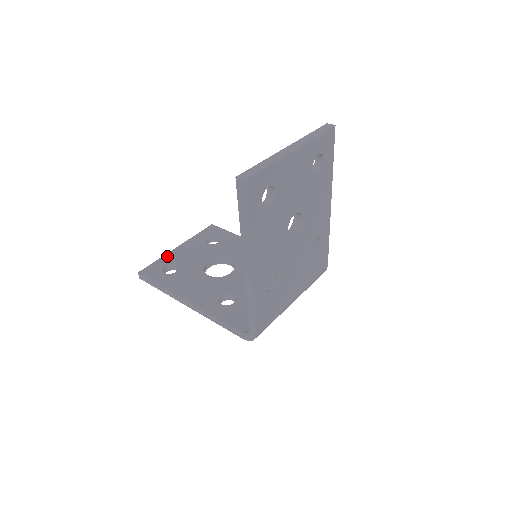
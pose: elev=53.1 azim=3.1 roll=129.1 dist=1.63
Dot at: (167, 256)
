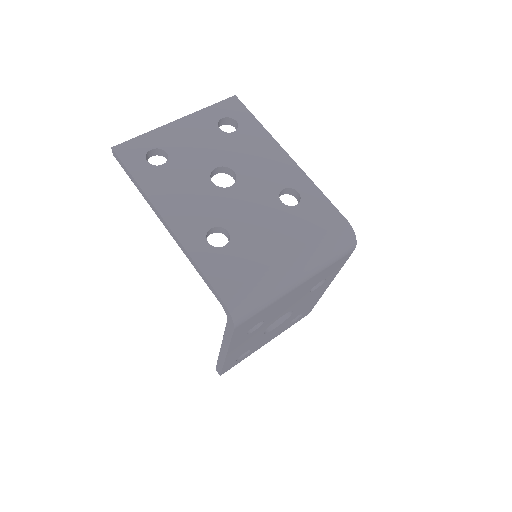
Dot at: occluded
